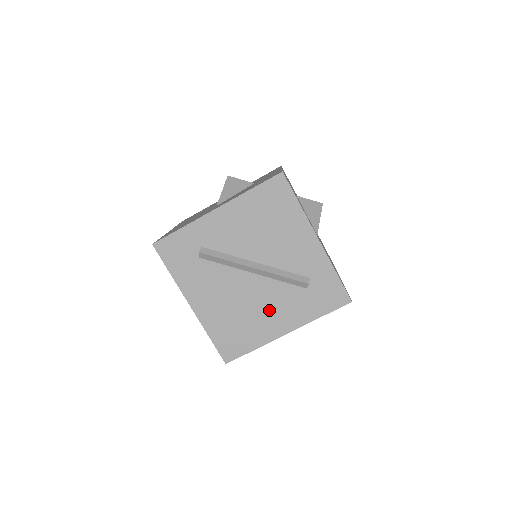
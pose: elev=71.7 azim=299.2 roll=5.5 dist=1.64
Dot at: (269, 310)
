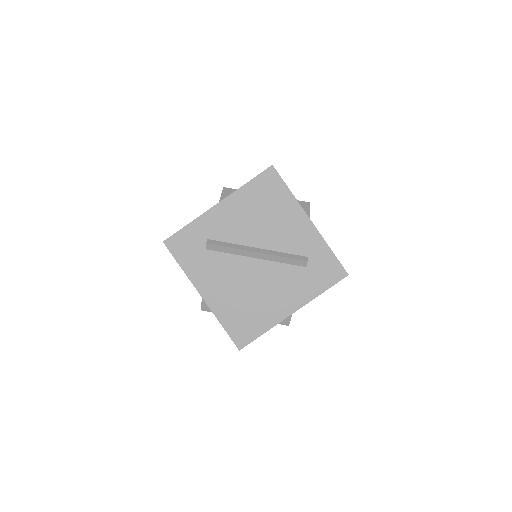
Dot at: (274, 292)
